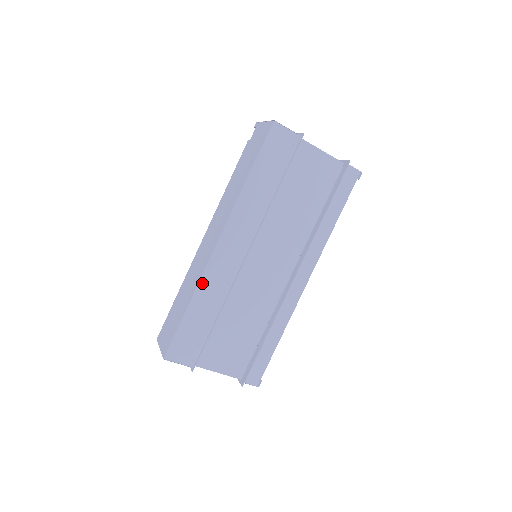
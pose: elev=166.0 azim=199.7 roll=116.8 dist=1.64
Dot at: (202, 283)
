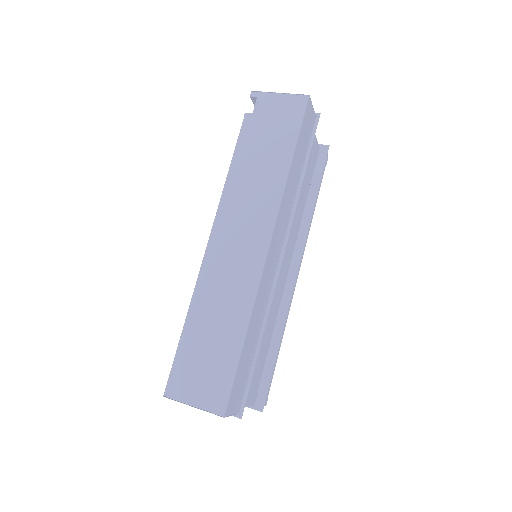
Dot at: (256, 302)
